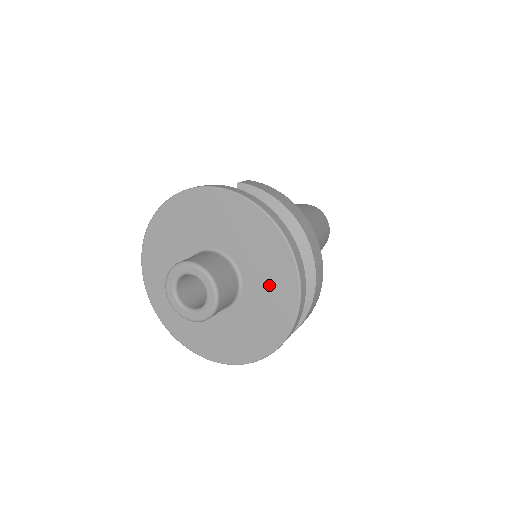
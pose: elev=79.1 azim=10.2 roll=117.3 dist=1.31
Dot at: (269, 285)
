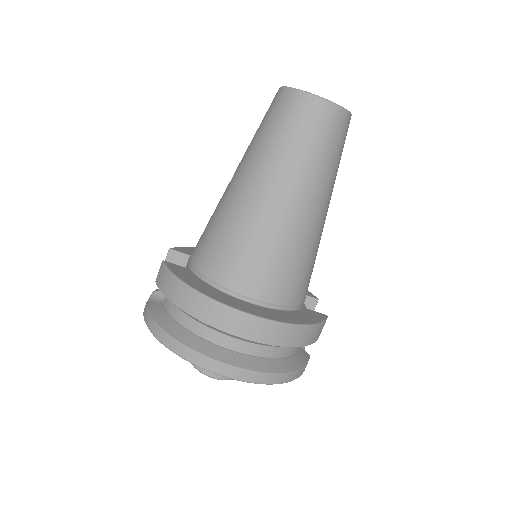
Dot at: occluded
